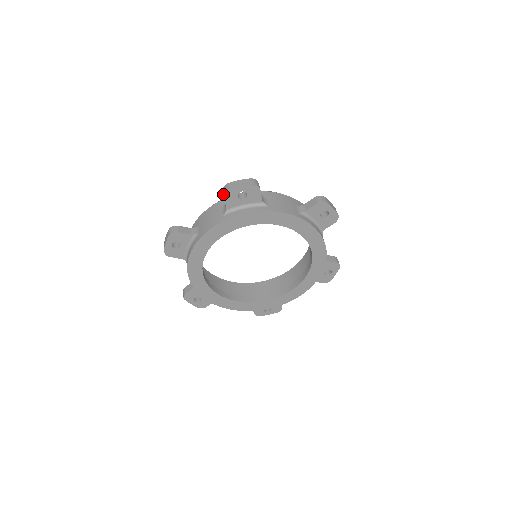
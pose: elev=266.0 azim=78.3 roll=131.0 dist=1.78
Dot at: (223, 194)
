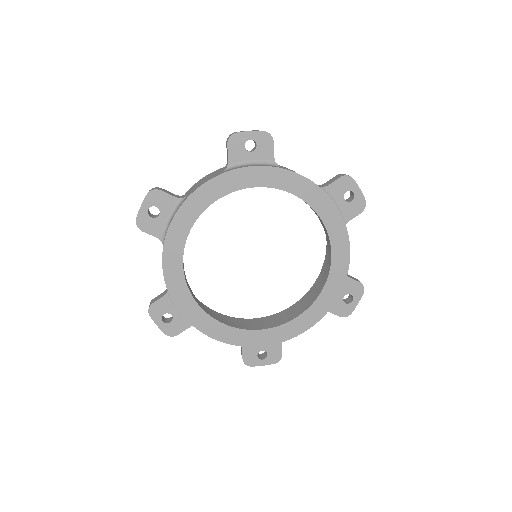
Dot at: (227, 141)
